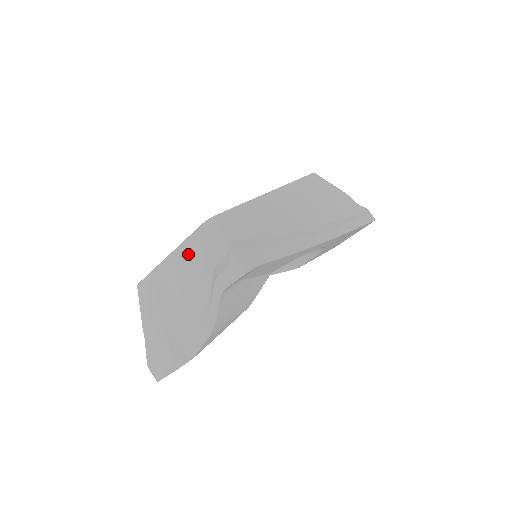
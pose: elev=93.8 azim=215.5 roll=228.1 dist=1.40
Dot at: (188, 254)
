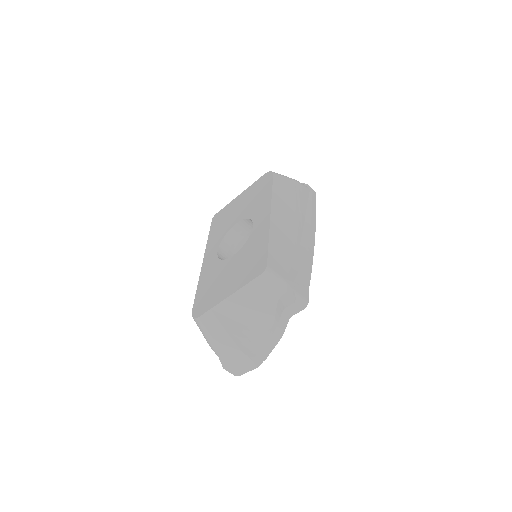
Dot at: (250, 294)
